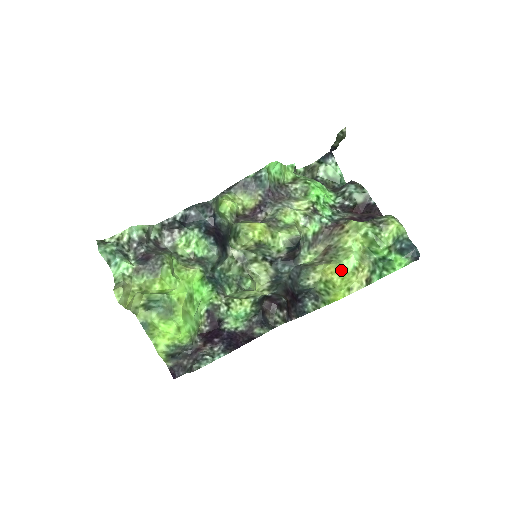
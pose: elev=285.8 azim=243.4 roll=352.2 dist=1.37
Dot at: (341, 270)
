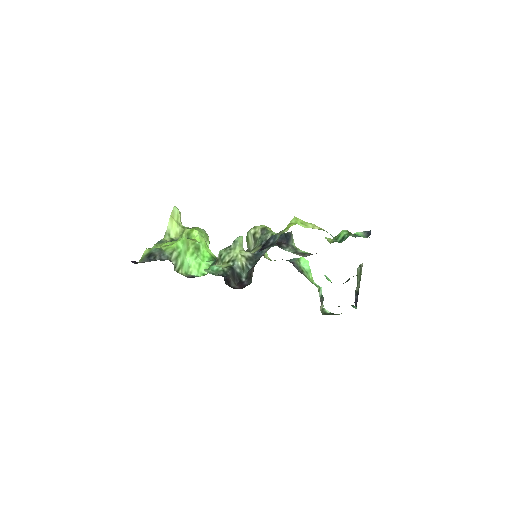
Dot at: occluded
